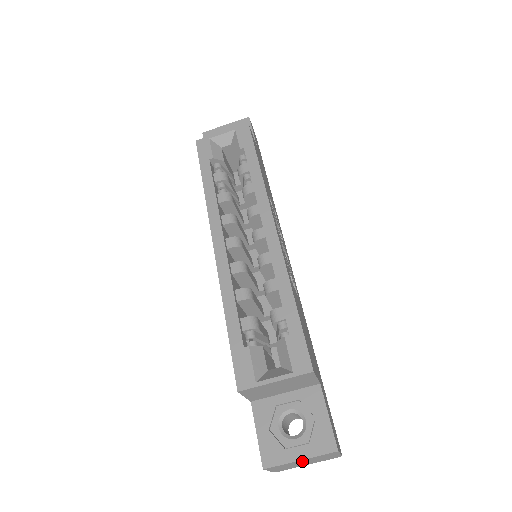
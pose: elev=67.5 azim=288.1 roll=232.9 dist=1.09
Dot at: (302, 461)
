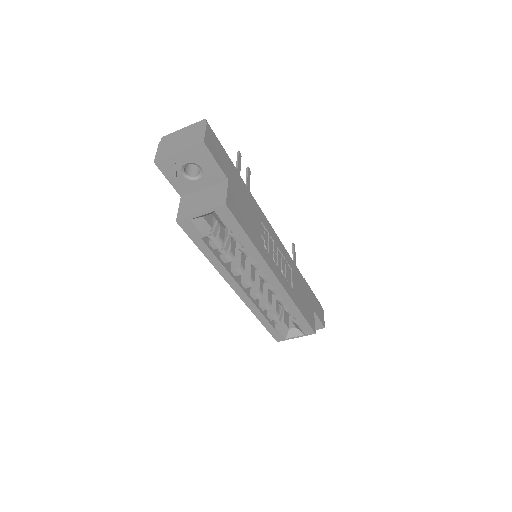
Dot at: occluded
